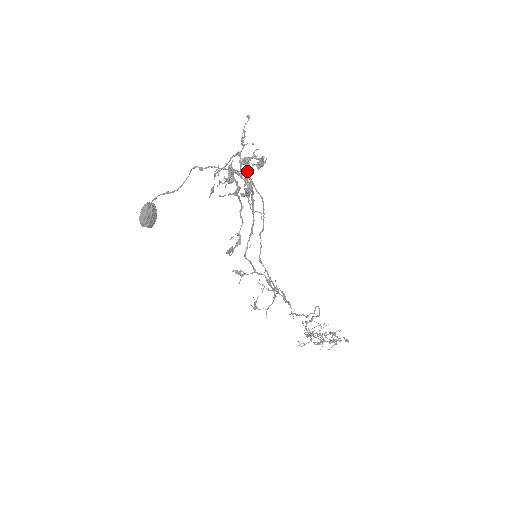
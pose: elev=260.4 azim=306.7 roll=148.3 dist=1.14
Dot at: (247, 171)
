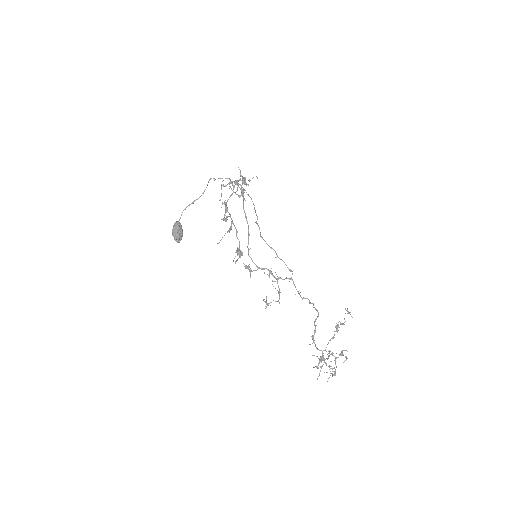
Dot at: occluded
